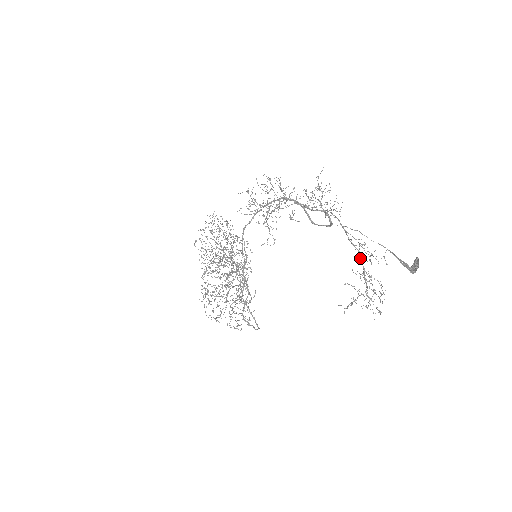
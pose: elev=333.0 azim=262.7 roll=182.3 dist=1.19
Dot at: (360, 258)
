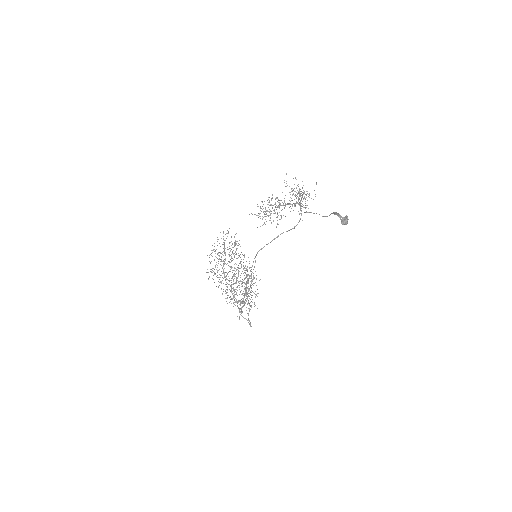
Dot at: occluded
